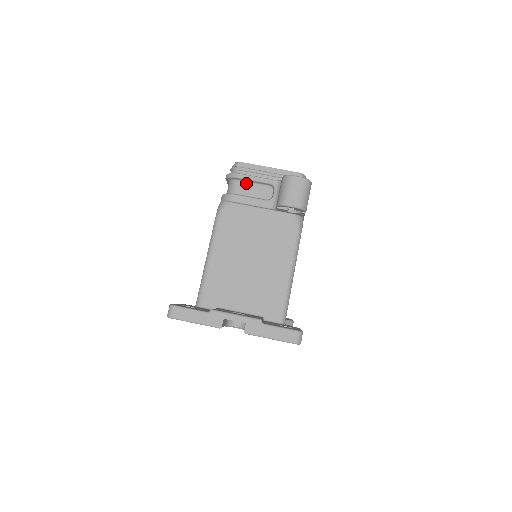
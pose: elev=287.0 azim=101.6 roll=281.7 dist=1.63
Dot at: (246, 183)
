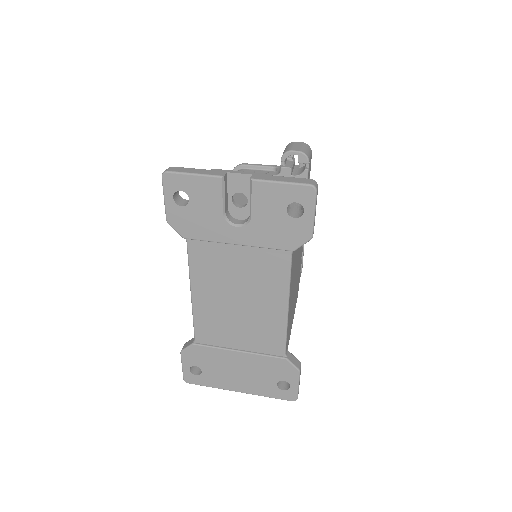
Dot at: (250, 170)
